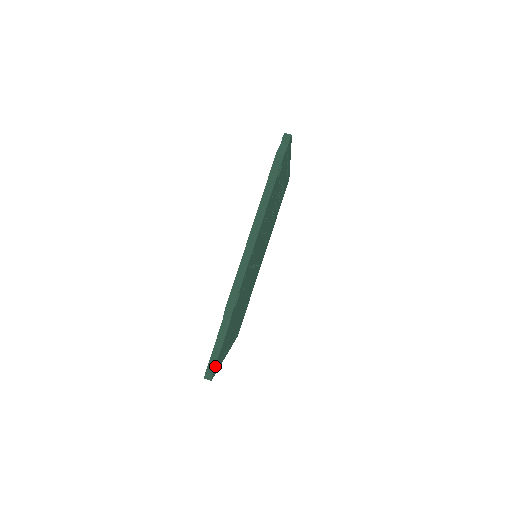
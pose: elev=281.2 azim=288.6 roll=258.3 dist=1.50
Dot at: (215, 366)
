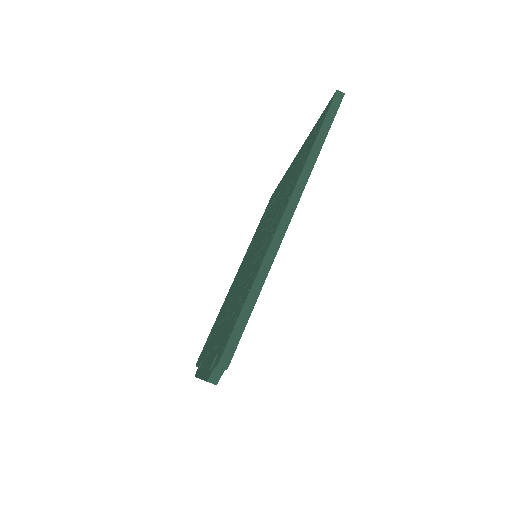
Dot at: occluded
